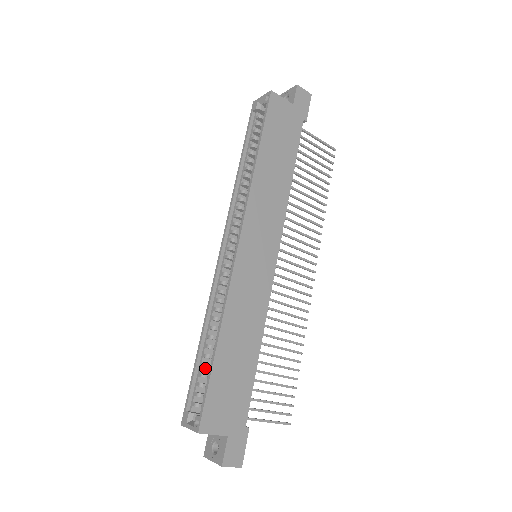
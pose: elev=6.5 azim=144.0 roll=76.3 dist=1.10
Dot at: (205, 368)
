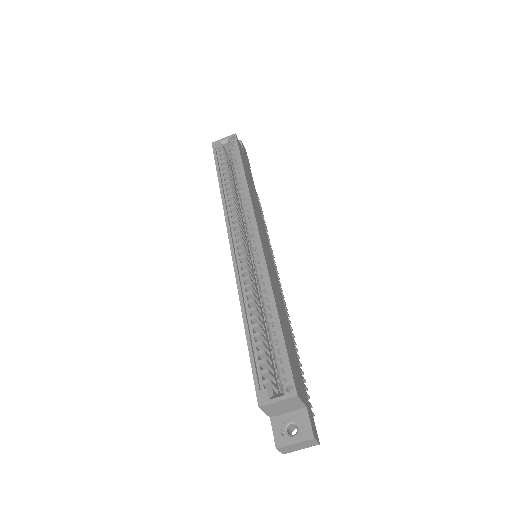
Dot at: (258, 349)
